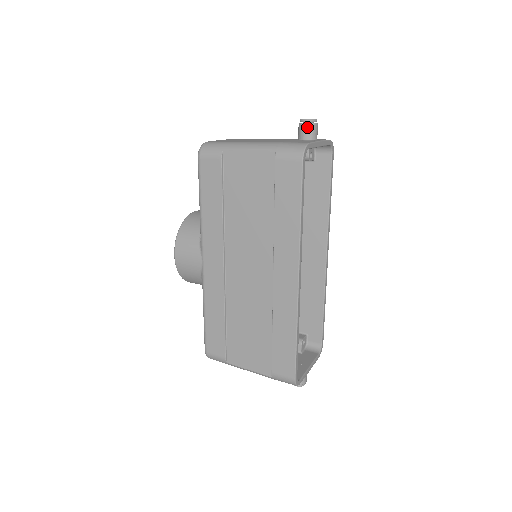
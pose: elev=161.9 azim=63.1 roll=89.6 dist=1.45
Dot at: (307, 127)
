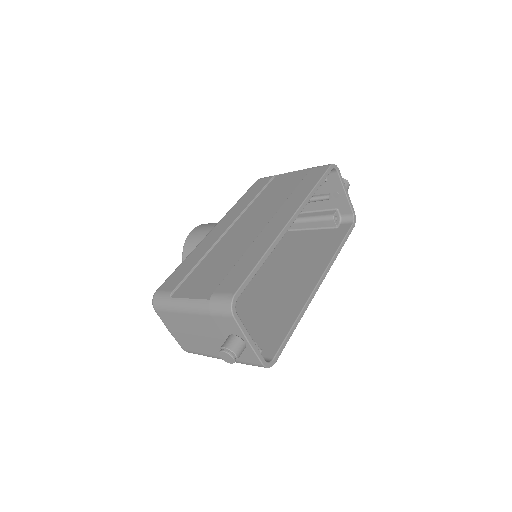
Dot at: occluded
